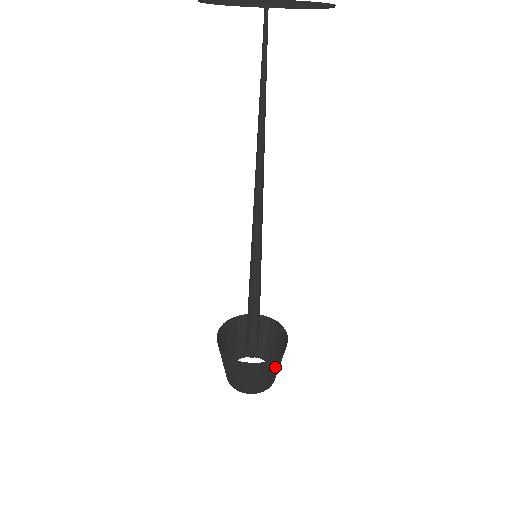
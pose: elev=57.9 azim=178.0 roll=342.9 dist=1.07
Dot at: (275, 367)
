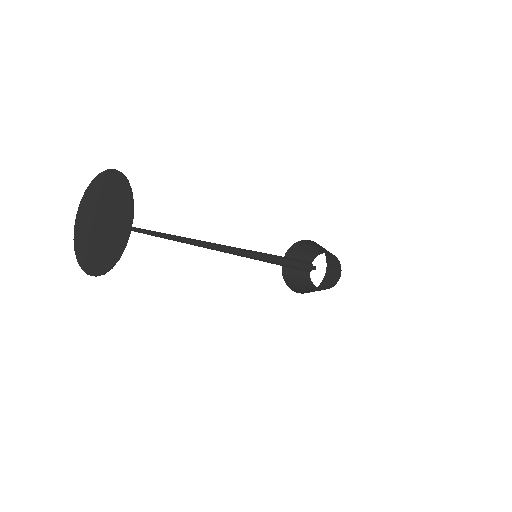
Dot at: (332, 266)
